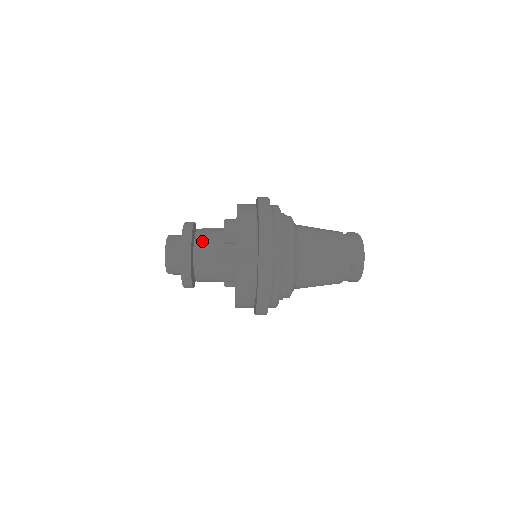
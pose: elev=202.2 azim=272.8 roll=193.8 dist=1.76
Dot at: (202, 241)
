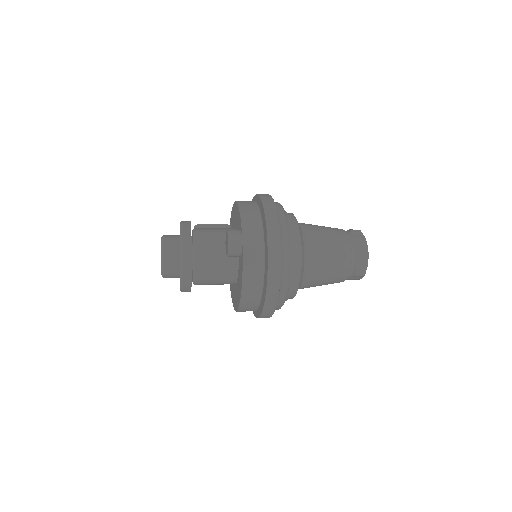
Dot at: (202, 251)
